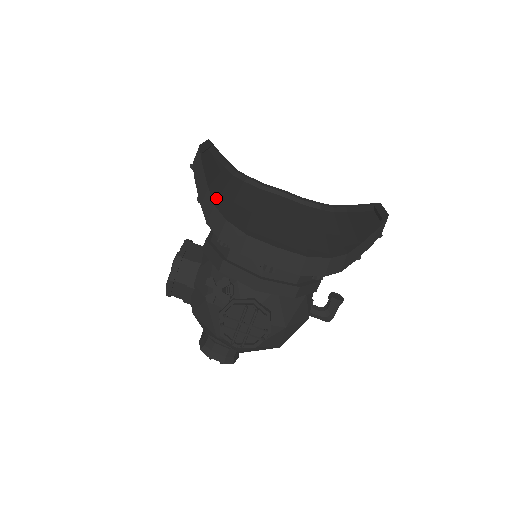
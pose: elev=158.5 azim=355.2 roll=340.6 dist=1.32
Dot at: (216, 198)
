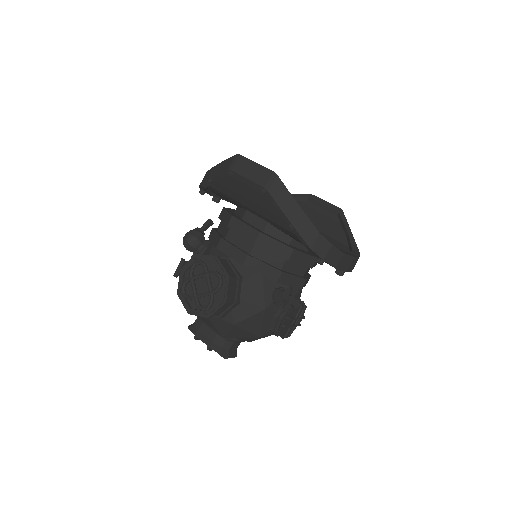
Dot at: occluded
